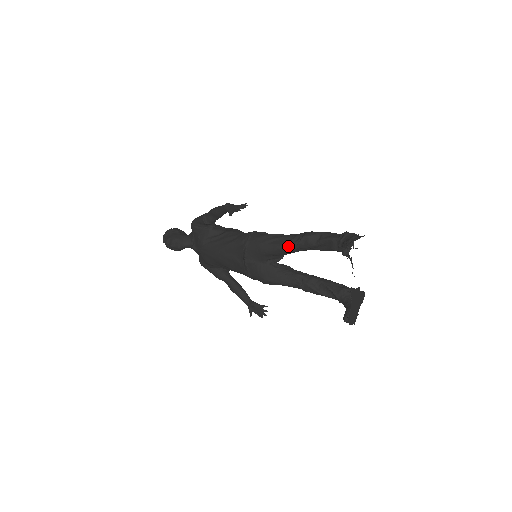
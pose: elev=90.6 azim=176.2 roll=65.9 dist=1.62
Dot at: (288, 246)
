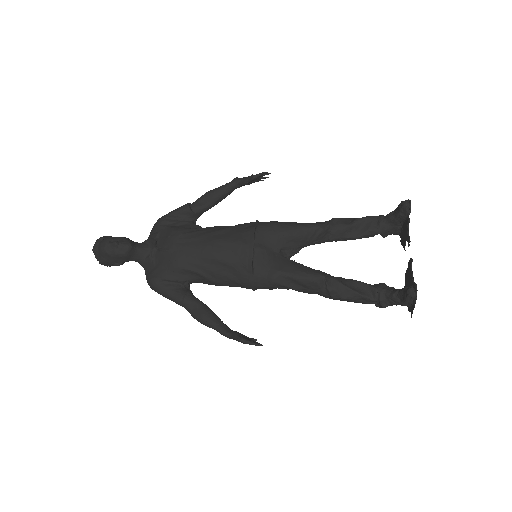
Dot at: (317, 224)
